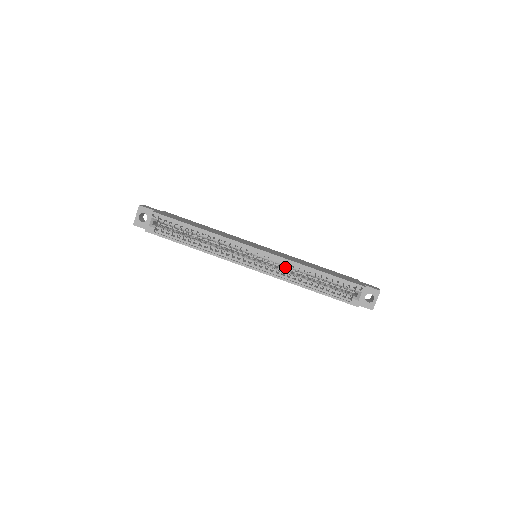
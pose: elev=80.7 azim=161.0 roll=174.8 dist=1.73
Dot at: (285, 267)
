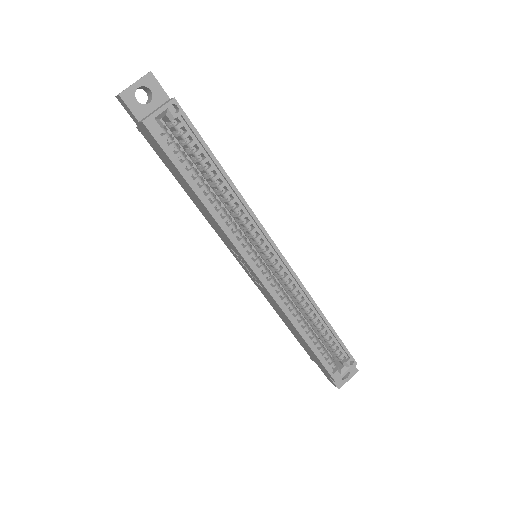
Dot at: occluded
